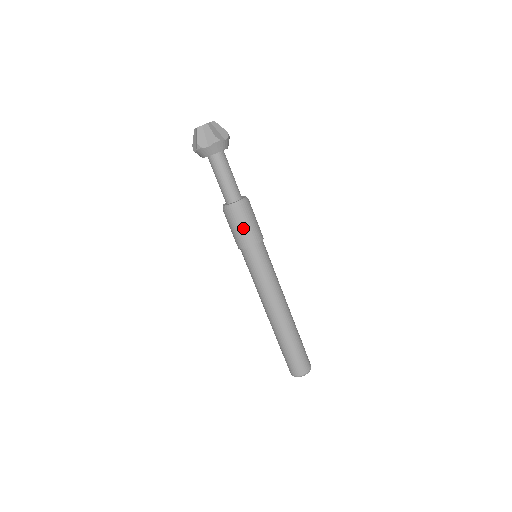
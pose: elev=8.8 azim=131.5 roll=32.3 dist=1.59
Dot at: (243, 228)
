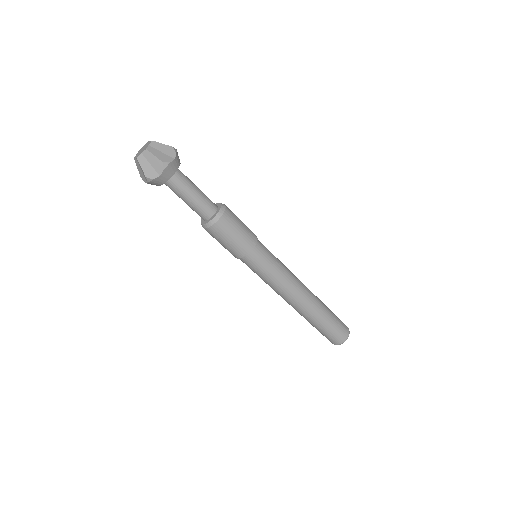
Dot at: (233, 239)
